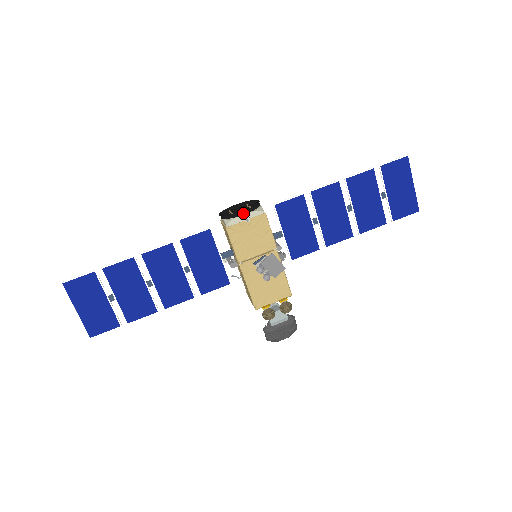
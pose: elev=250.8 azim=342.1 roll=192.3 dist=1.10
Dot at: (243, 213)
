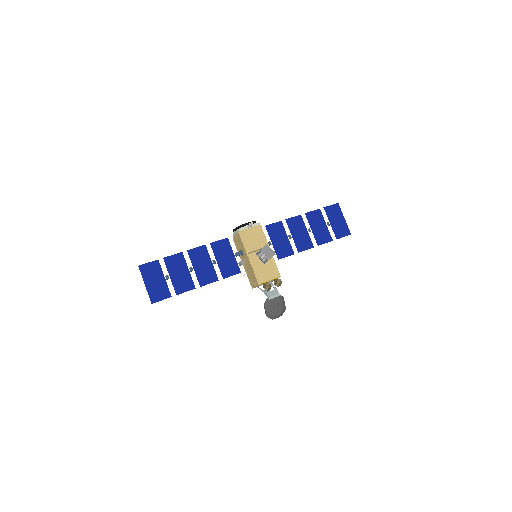
Dot at: (248, 224)
